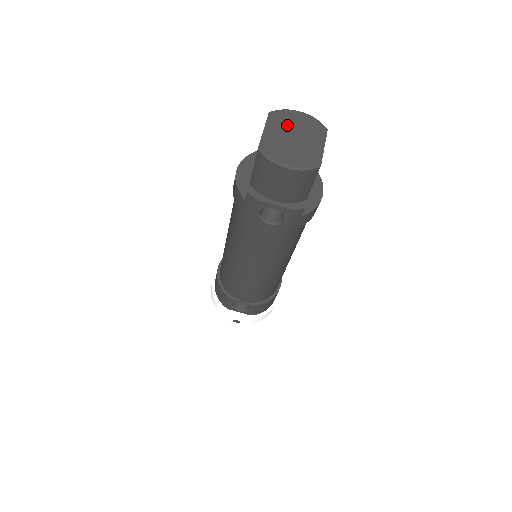
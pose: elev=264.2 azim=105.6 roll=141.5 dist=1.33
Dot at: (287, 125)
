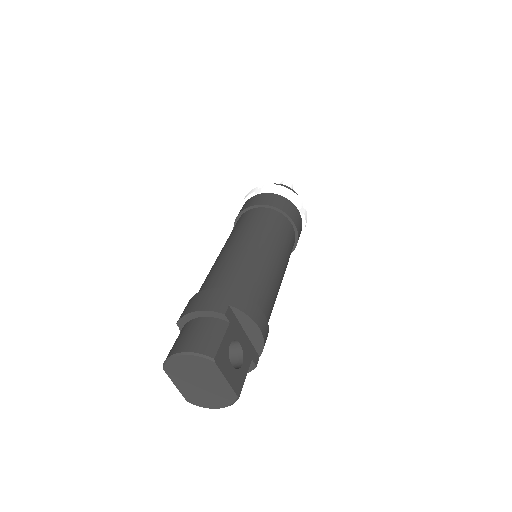
Dot at: (185, 375)
